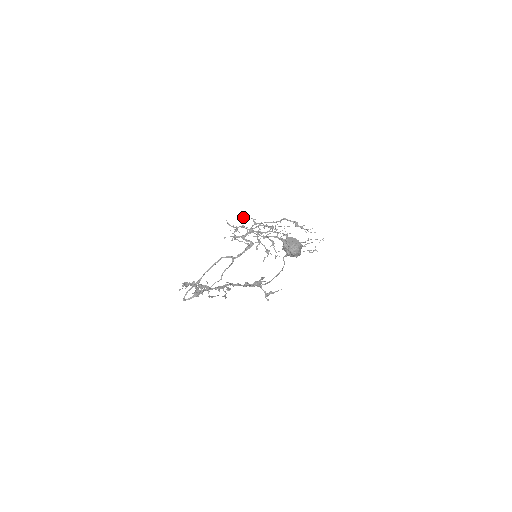
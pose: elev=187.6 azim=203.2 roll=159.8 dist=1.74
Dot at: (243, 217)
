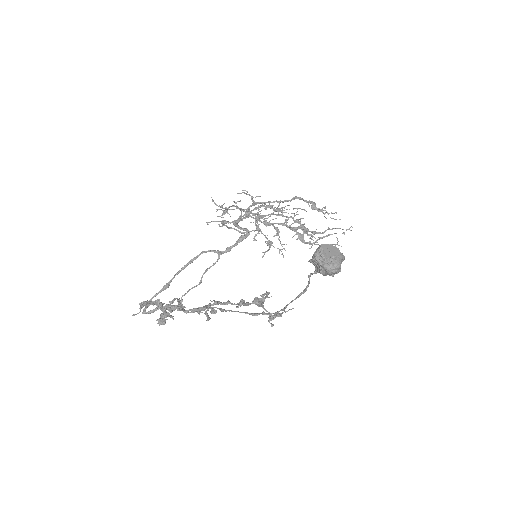
Dot at: (237, 193)
